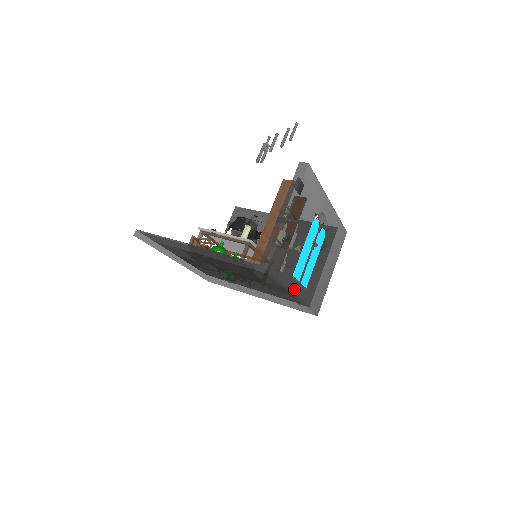
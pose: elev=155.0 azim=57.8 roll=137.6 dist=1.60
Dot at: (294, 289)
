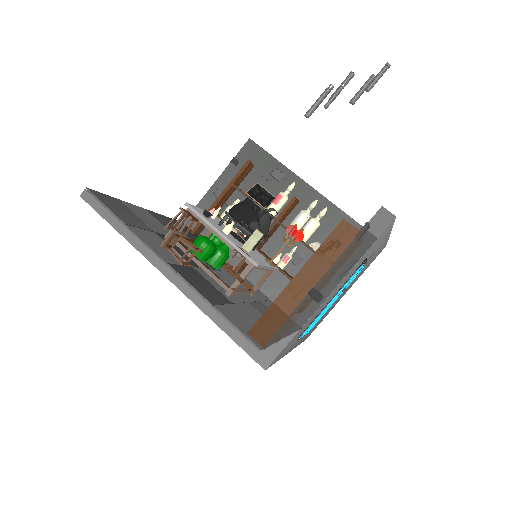
Dot at: (293, 346)
